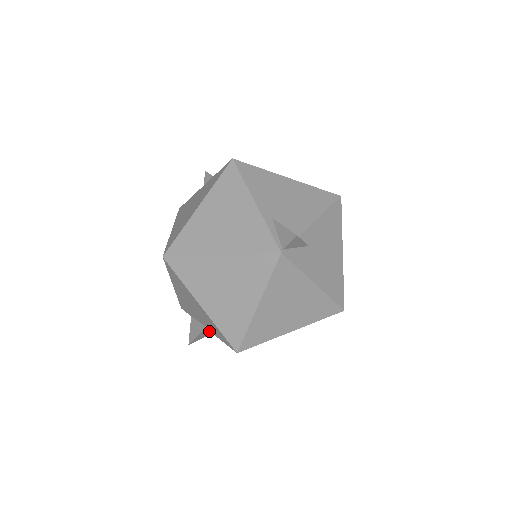
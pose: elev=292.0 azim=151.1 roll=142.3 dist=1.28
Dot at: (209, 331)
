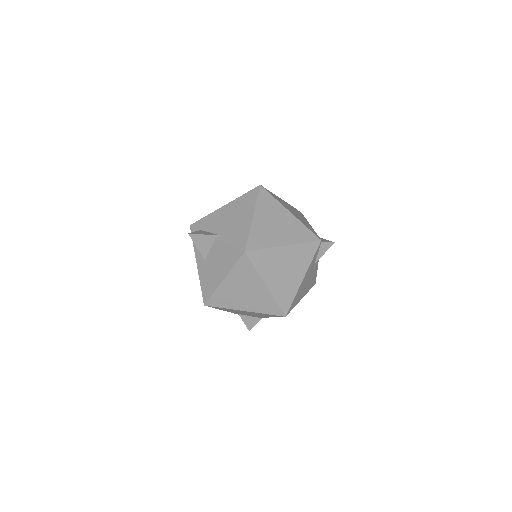
Dot at: (206, 244)
